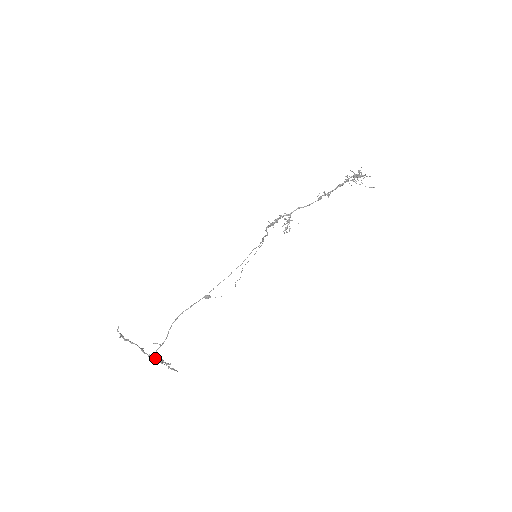
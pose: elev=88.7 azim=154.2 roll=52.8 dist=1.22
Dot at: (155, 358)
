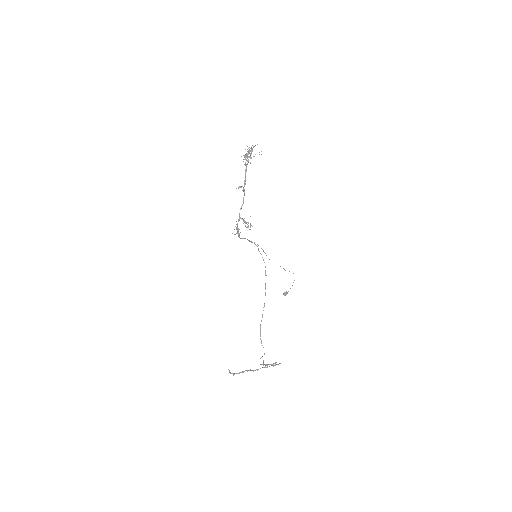
Dot at: occluded
